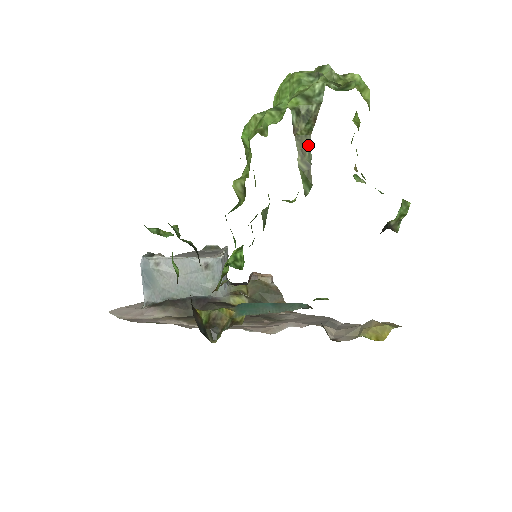
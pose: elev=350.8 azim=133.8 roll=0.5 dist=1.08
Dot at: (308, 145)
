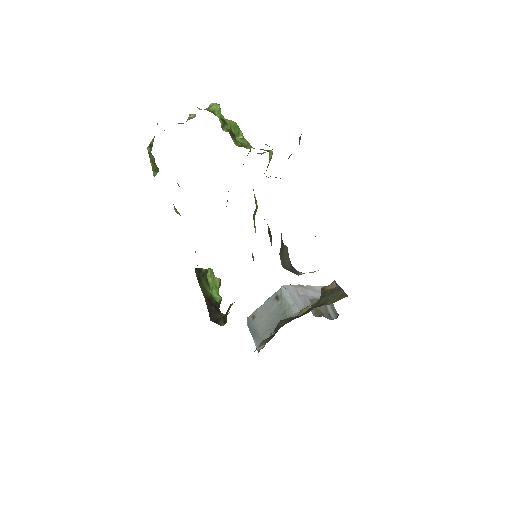
Dot at: (151, 154)
